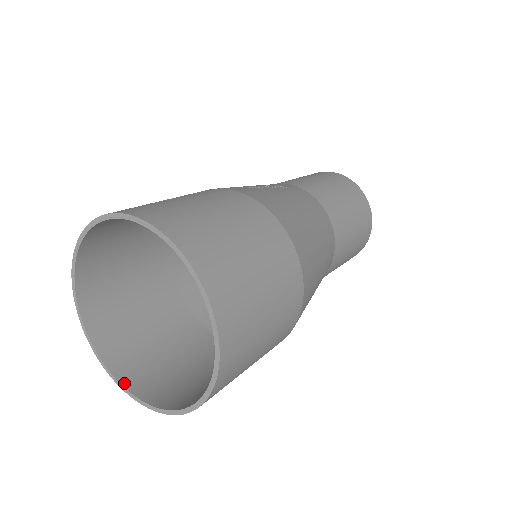
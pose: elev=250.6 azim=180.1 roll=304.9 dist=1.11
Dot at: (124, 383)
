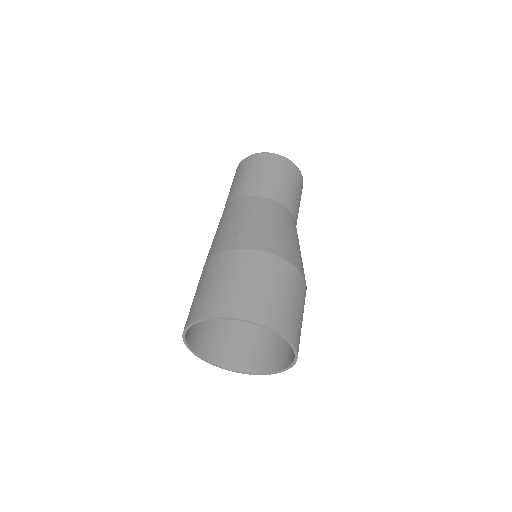
Dot at: (242, 371)
